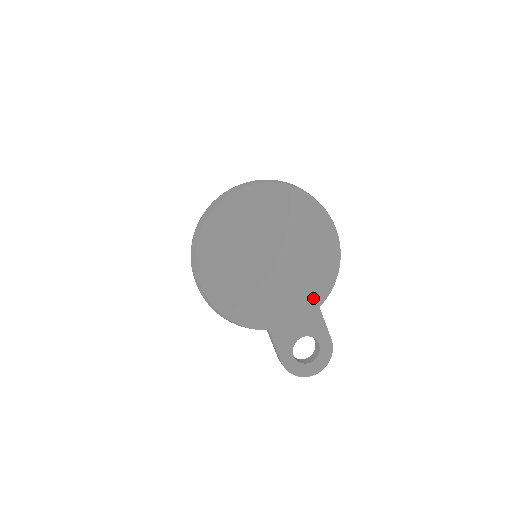
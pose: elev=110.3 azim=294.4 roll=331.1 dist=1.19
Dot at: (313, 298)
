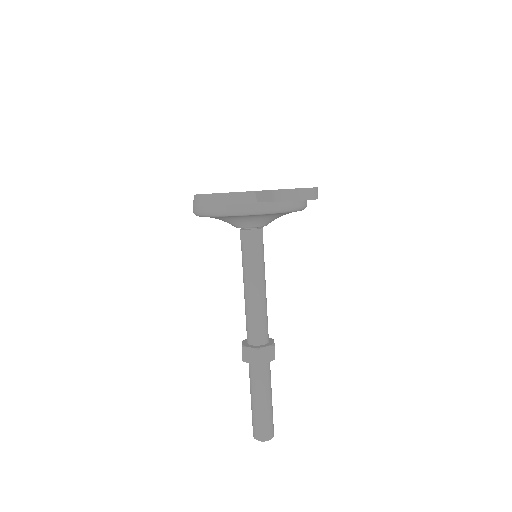
Dot at: occluded
